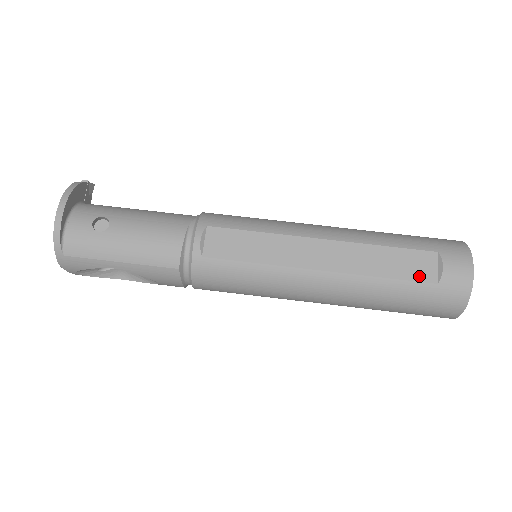
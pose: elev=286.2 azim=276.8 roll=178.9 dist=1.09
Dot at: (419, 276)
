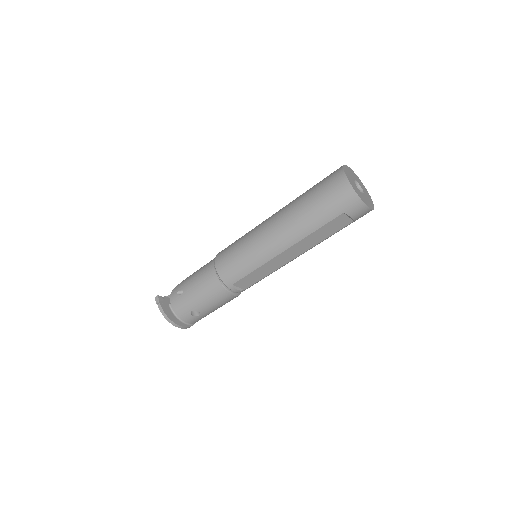
Dot at: (342, 226)
